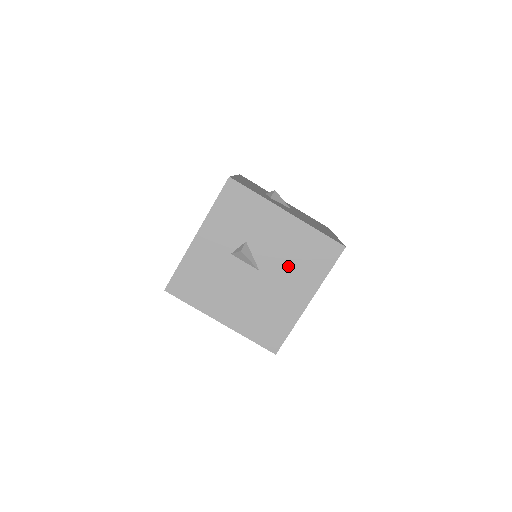
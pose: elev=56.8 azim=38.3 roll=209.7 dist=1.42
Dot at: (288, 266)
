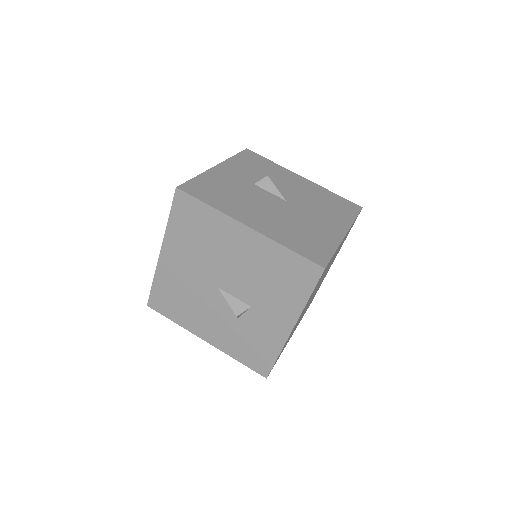
Dot at: (314, 205)
